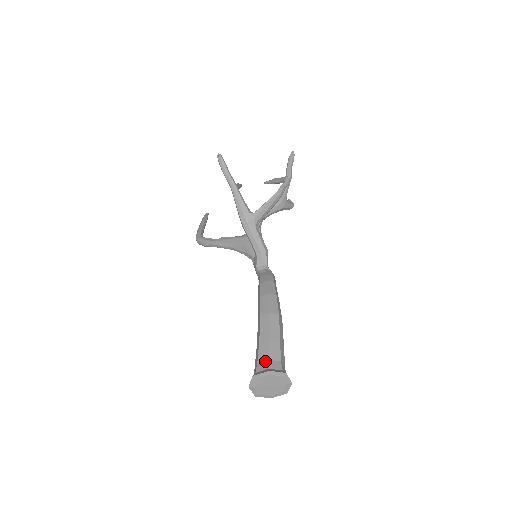
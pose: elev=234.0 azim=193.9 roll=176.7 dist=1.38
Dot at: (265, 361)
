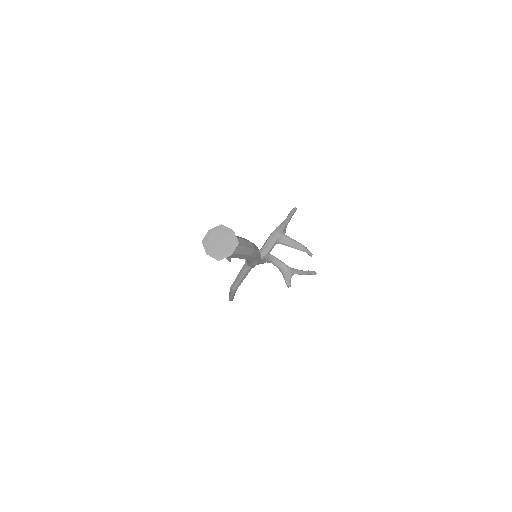
Dot at: occluded
